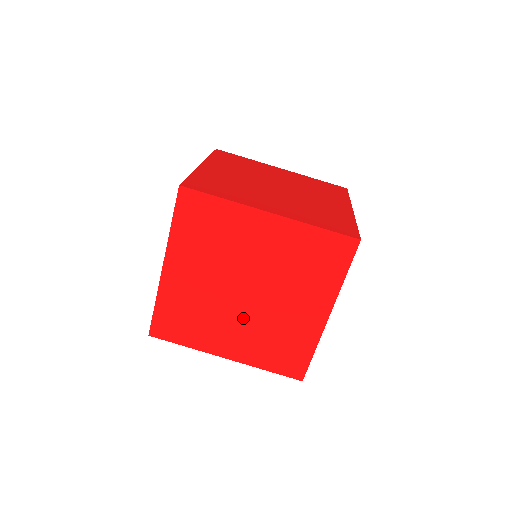
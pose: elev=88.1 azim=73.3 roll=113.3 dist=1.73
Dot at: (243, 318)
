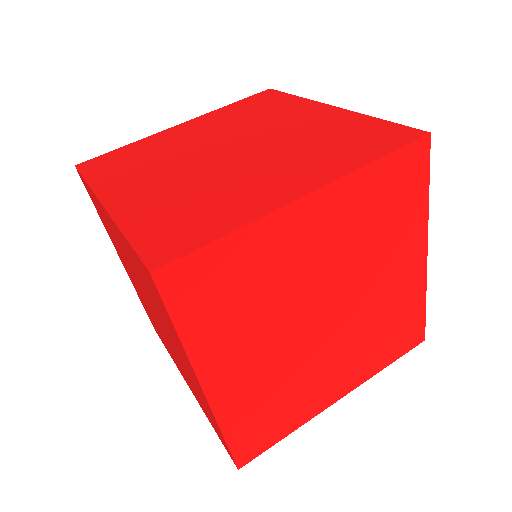
Dot at: (259, 161)
